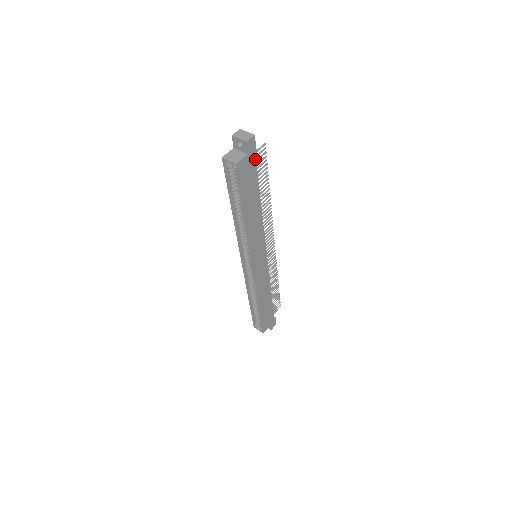
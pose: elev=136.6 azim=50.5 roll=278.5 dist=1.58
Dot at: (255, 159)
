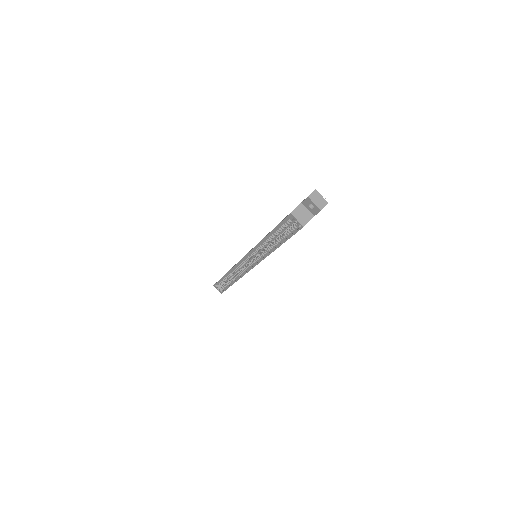
Dot at: occluded
